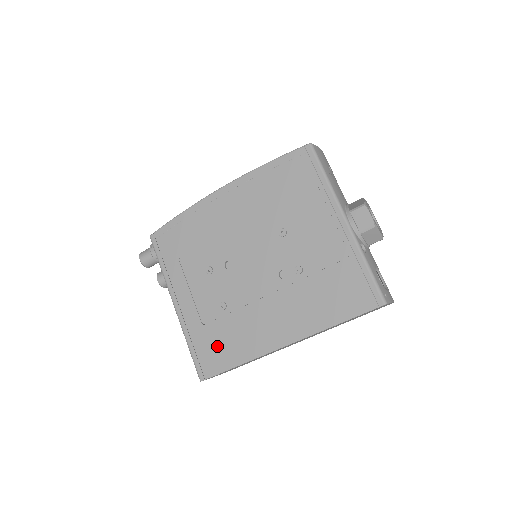
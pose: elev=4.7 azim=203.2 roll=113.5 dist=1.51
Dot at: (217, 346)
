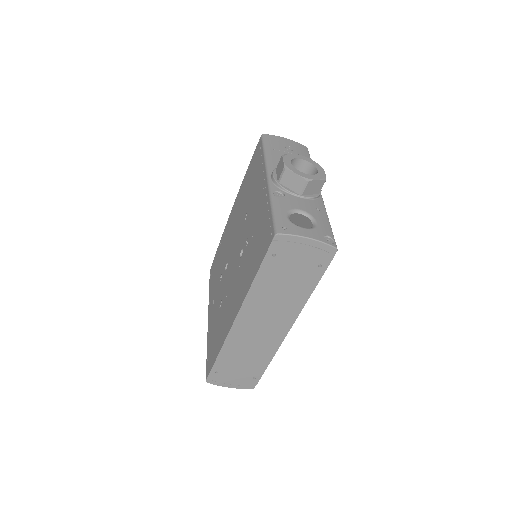
Dot at: (214, 342)
